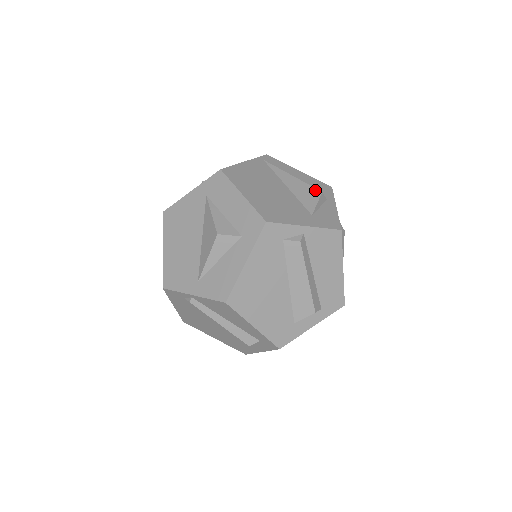
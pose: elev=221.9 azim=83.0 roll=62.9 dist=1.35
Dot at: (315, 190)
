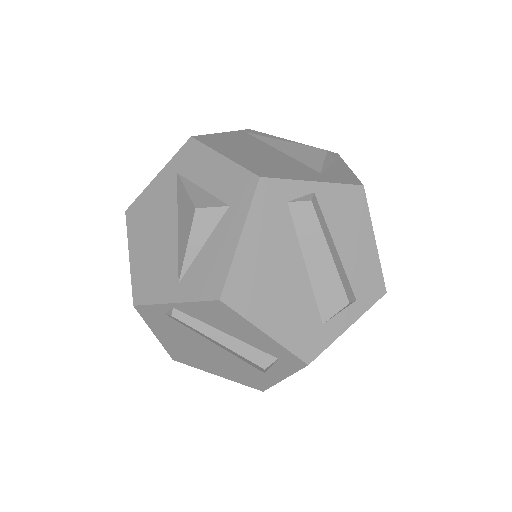
Dot at: (318, 150)
